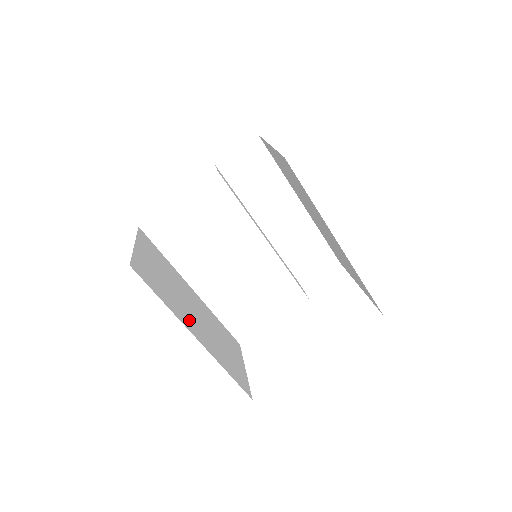
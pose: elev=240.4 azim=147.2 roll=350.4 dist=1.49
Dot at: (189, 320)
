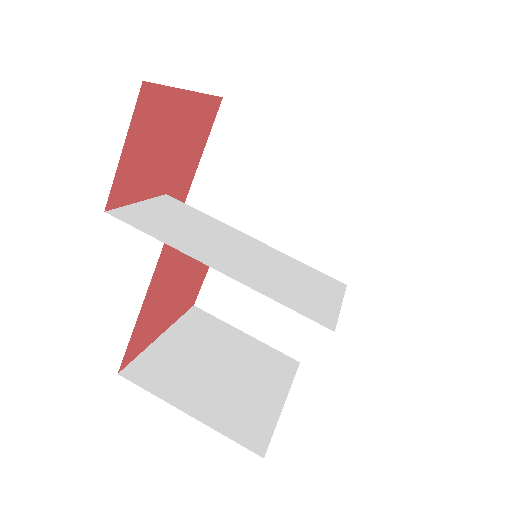
Dot at: occluded
